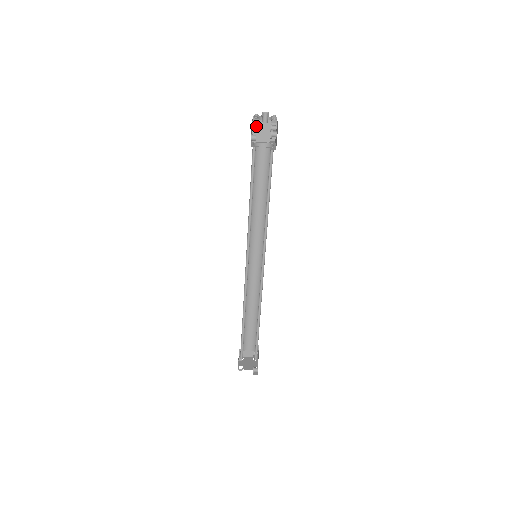
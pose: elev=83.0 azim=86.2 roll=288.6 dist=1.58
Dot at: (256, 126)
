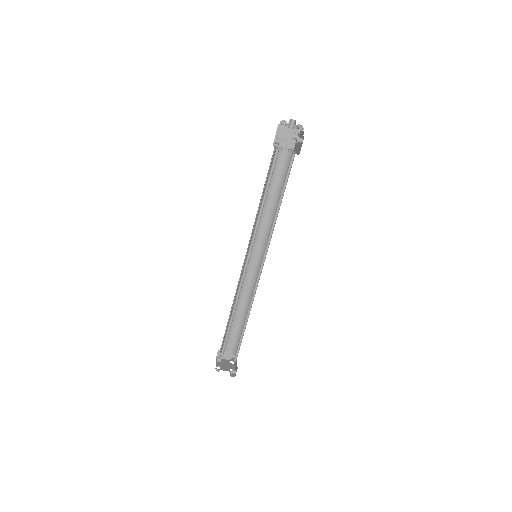
Dot at: (280, 131)
